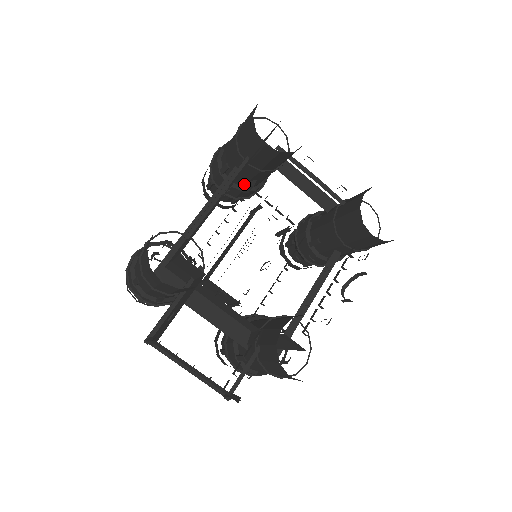
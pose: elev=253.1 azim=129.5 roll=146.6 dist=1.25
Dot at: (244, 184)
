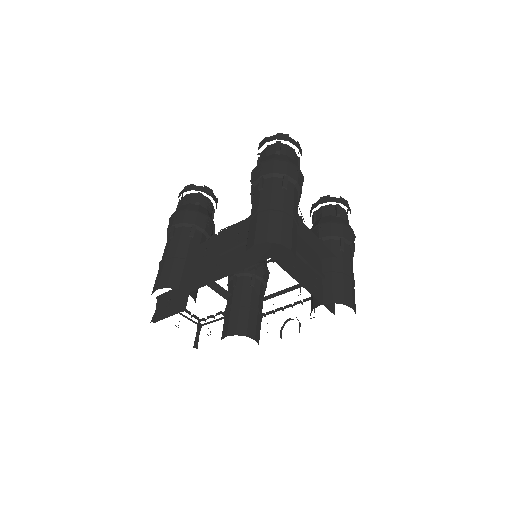
Dot at: occluded
